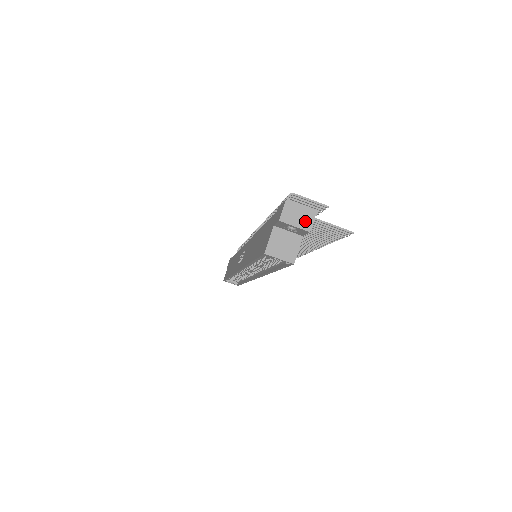
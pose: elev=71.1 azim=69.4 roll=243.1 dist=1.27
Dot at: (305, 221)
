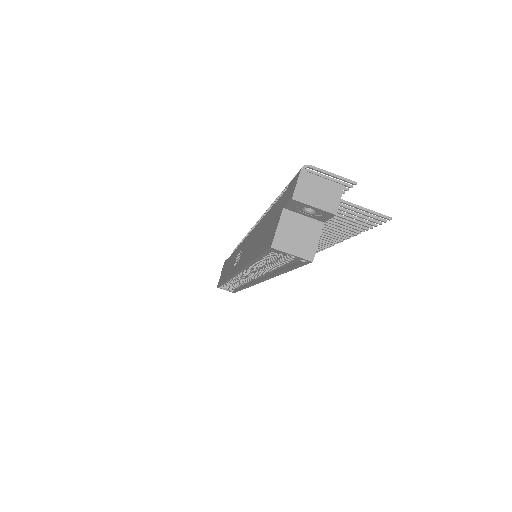
Dot at: (329, 199)
